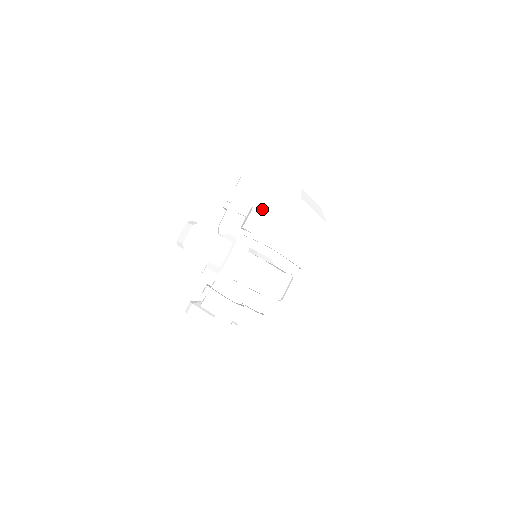
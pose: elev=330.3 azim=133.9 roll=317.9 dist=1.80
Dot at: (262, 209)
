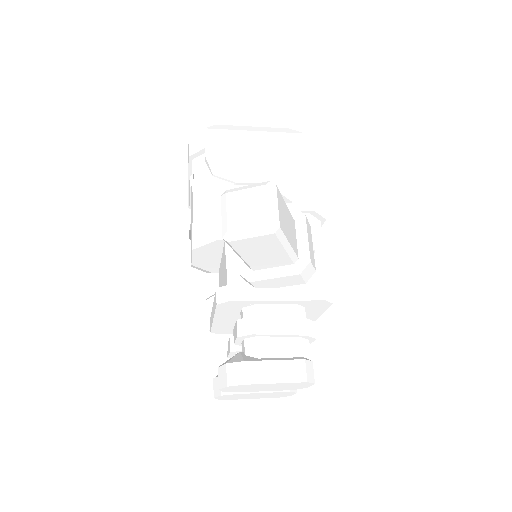
Dot at: occluded
